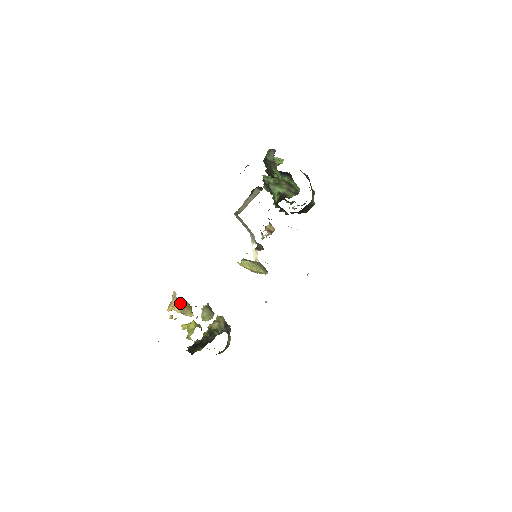
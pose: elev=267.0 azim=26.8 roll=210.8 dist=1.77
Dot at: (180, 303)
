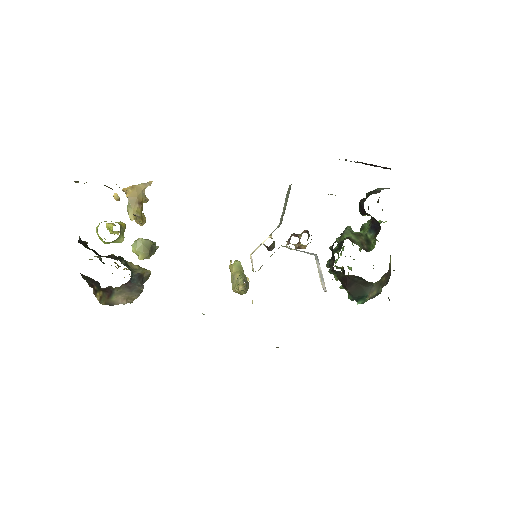
Dot at: (141, 194)
